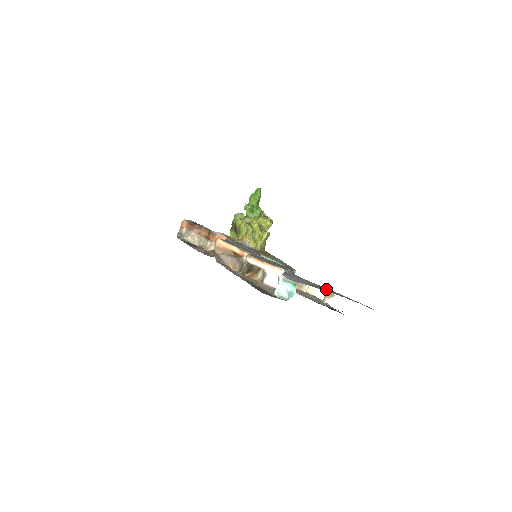
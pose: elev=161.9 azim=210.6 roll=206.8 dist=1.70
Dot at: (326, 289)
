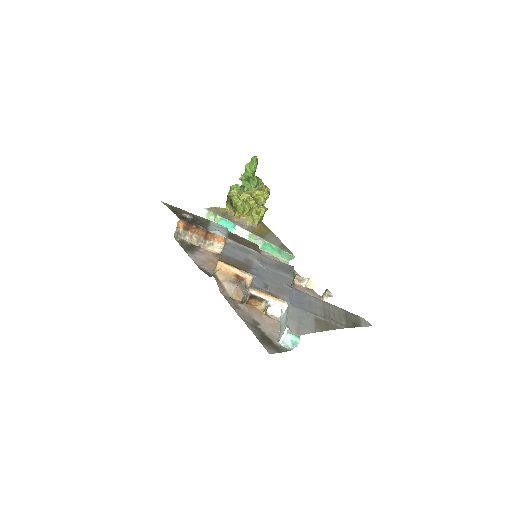
Dot at: (327, 321)
